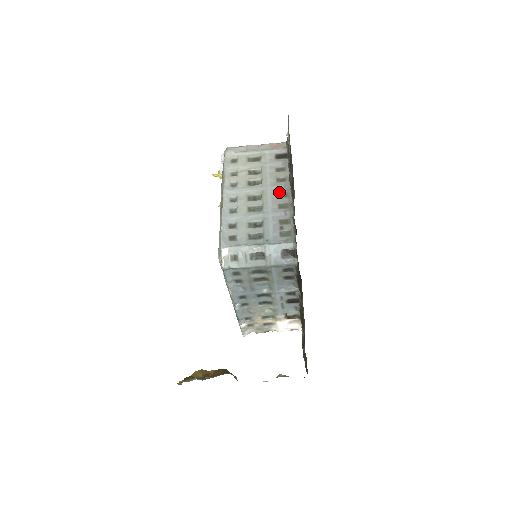
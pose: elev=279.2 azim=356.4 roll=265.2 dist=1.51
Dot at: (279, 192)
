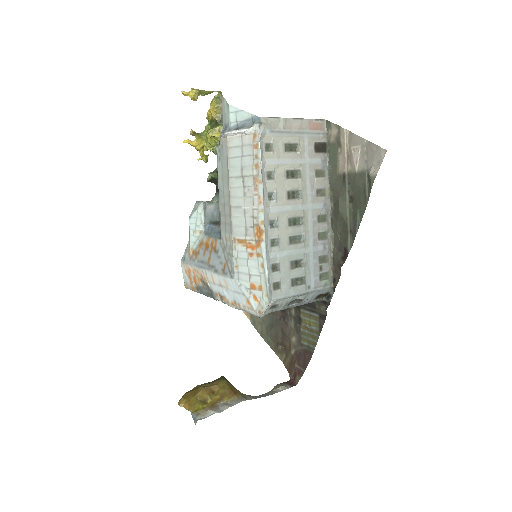
Dot at: (319, 214)
